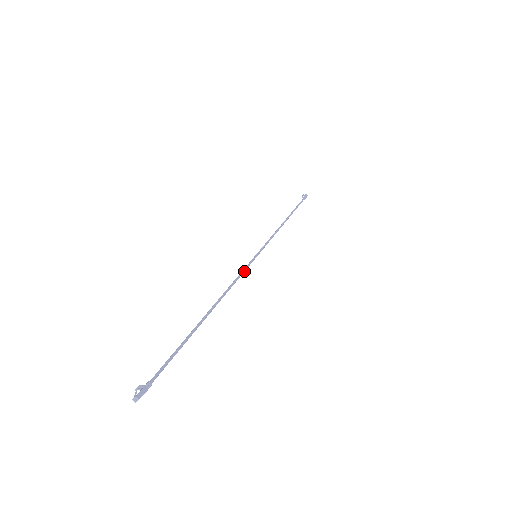
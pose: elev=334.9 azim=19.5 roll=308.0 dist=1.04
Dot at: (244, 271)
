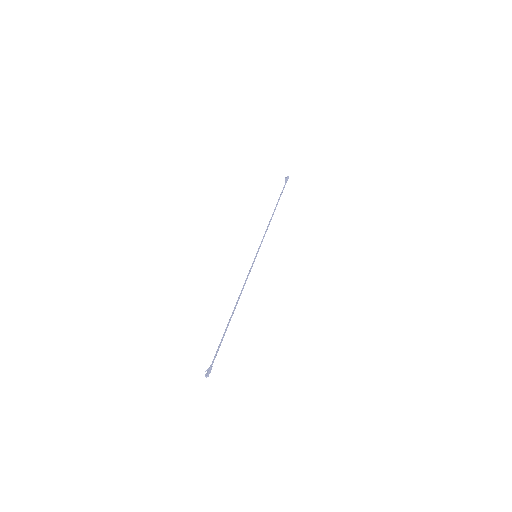
Dot at: occluded
